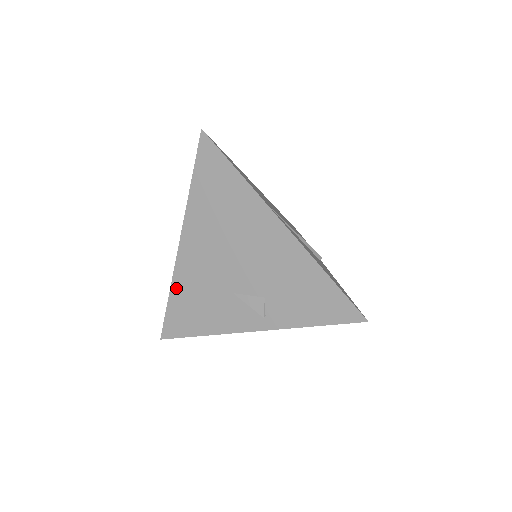
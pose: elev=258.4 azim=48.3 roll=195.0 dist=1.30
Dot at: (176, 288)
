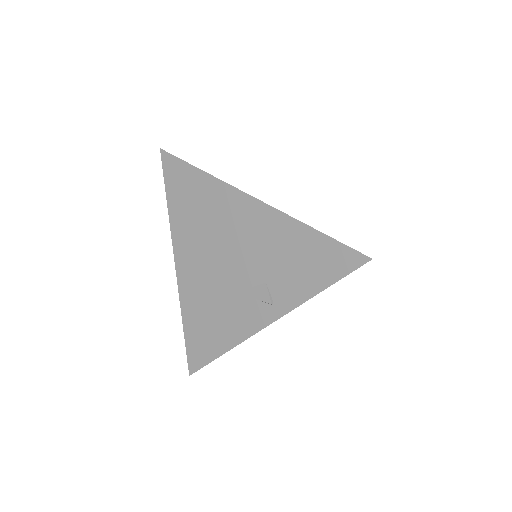
Dot at: (186, 313)
